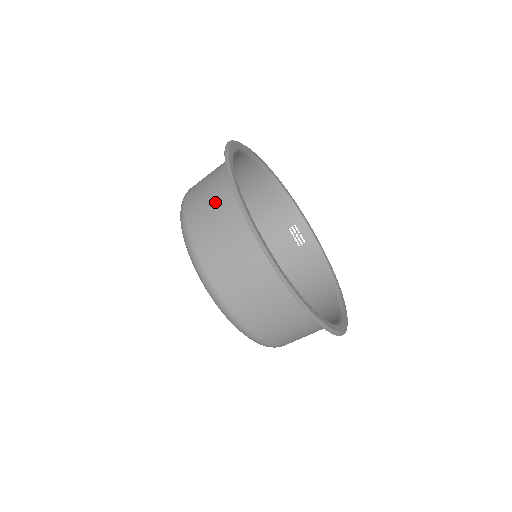
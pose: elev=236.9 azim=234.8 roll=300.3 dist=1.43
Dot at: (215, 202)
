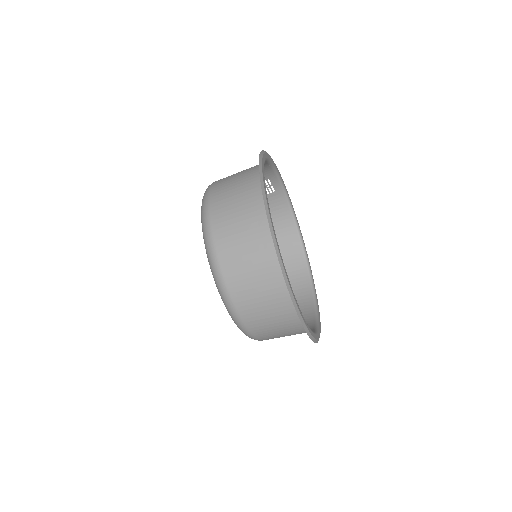
Dot at: (264, 293)
